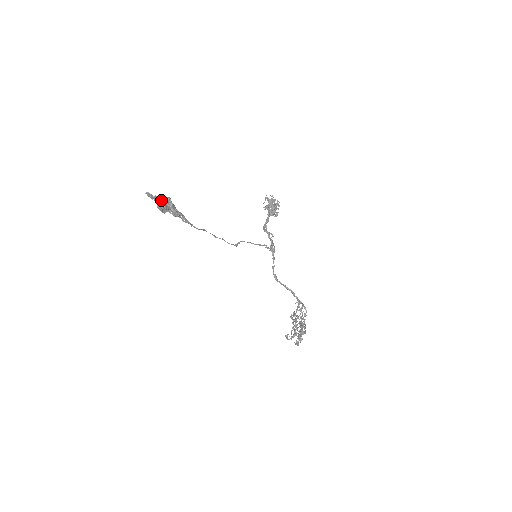
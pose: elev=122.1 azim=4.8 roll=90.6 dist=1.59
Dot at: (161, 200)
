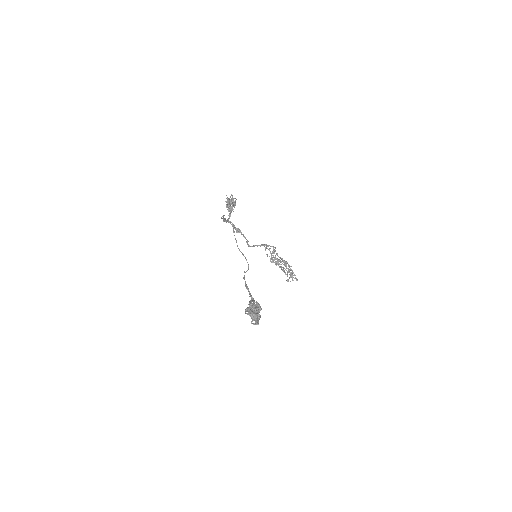
Dot at: (260, 316)
